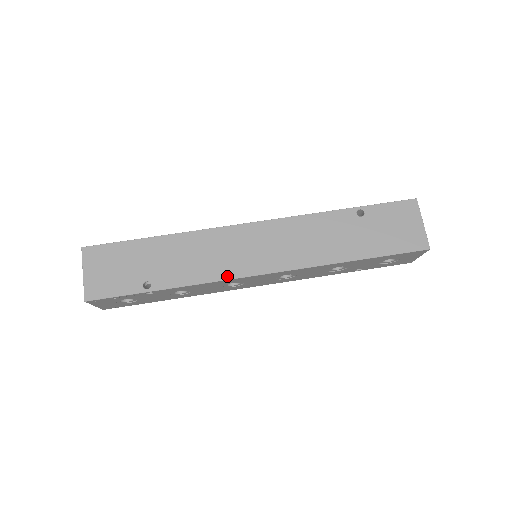
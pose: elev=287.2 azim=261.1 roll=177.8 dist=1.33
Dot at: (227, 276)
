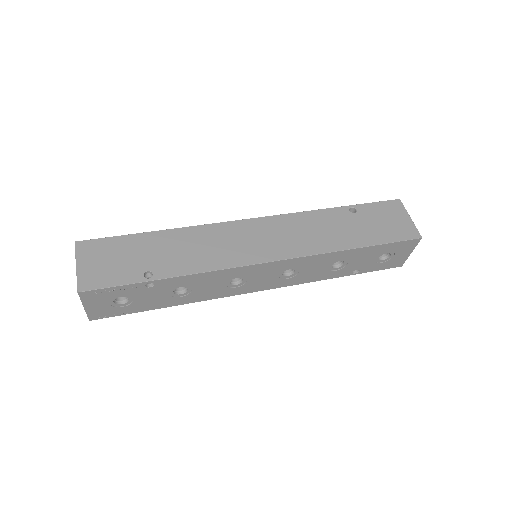
Dot at: (233, 264)
